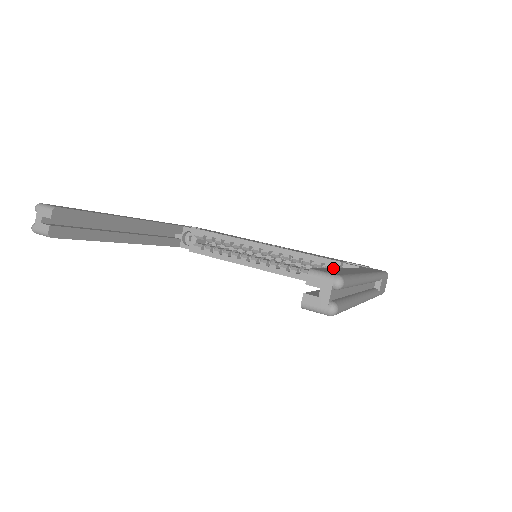
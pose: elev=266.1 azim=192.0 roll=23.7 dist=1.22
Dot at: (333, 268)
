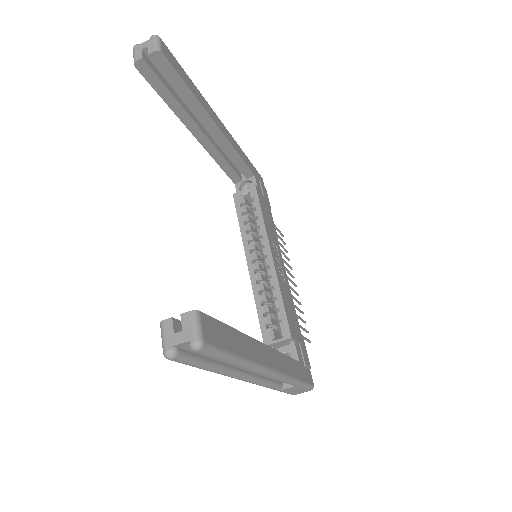
Dot at: (239, 333)
